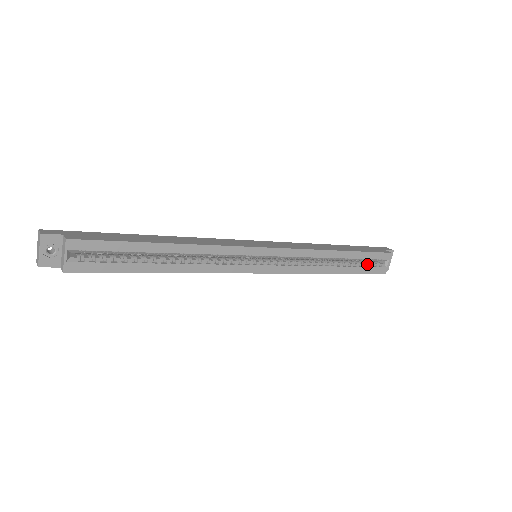
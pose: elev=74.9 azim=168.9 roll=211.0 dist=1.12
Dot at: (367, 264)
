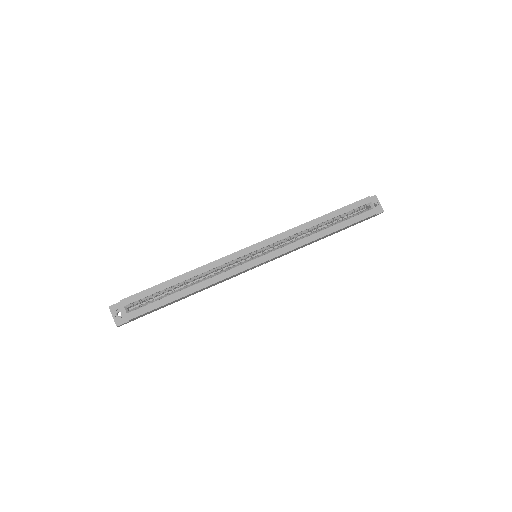
Dot at: (353, 215)
